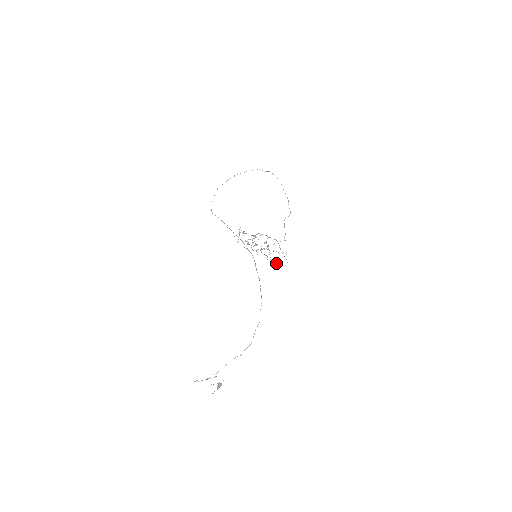
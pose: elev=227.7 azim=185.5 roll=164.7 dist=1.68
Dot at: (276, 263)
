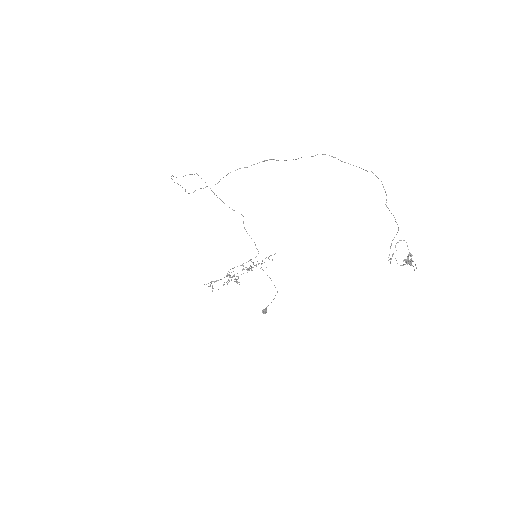
Dot at: (266, 308)
